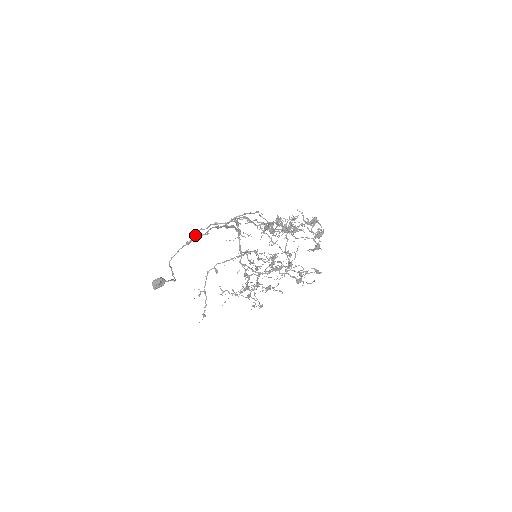
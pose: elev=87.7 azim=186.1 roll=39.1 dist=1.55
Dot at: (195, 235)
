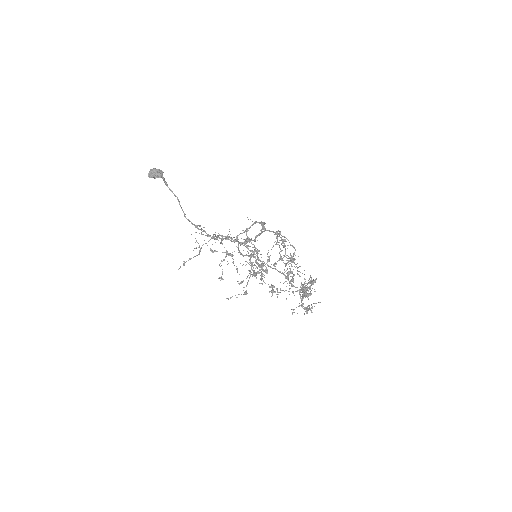
Dot at: (258, 259)
